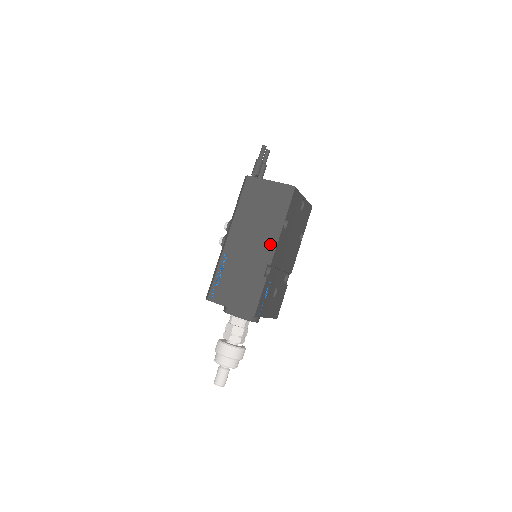
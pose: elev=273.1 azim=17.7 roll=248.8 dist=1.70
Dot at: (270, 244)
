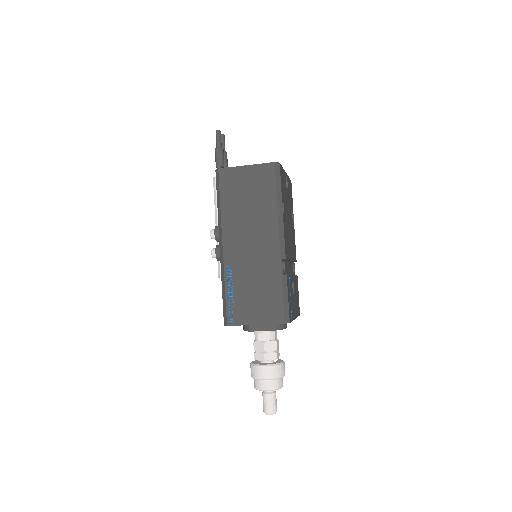
Dot at: (276, 236)
